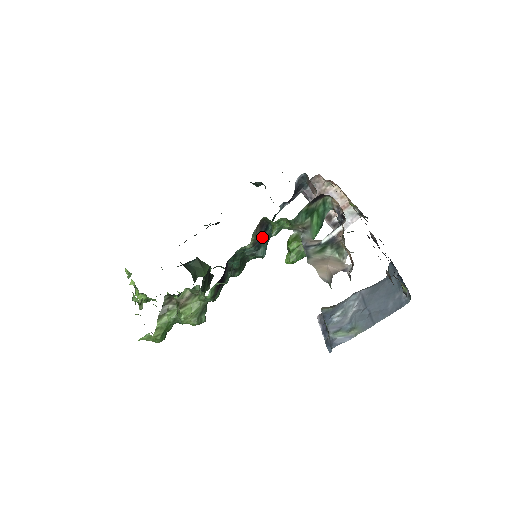
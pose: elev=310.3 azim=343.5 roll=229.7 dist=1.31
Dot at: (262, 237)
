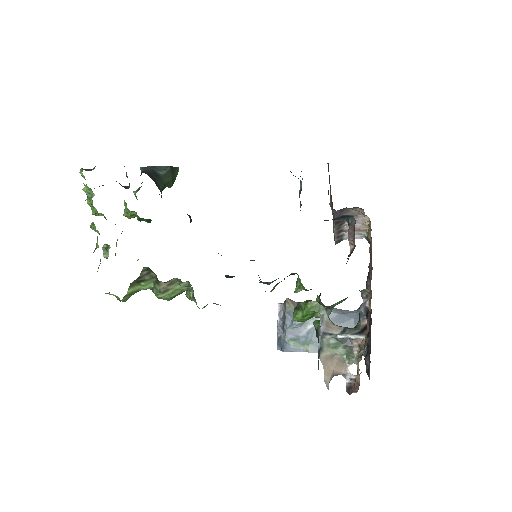
Dot at: occluded
